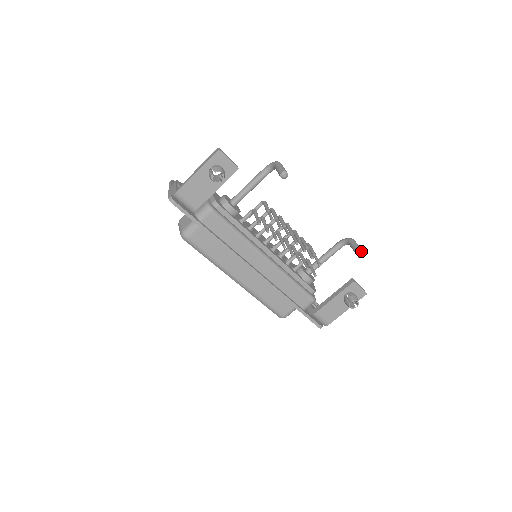
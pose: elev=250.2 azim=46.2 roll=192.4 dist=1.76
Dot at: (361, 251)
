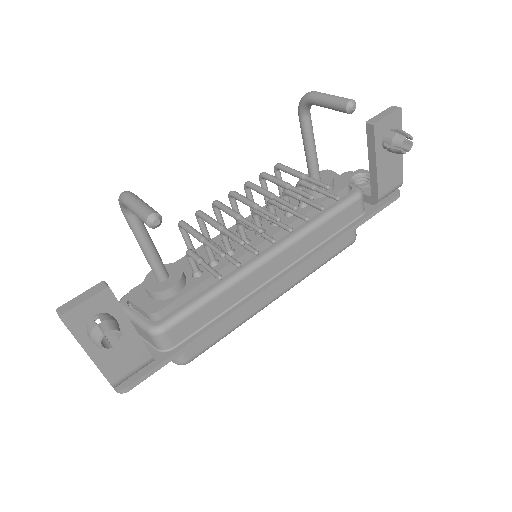
Dot at: (345, 104)
